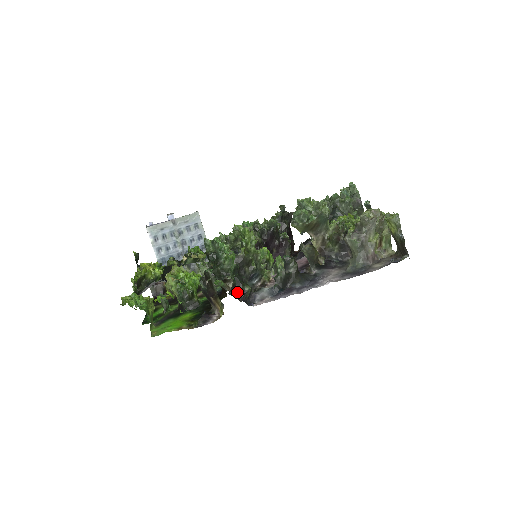
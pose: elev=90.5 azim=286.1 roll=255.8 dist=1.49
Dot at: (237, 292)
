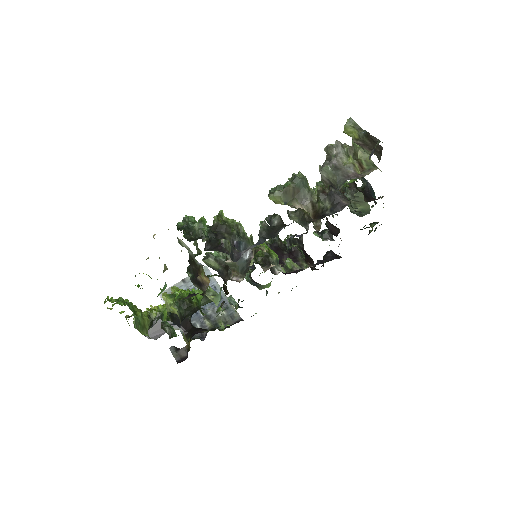
Dot at: (214, 248)
